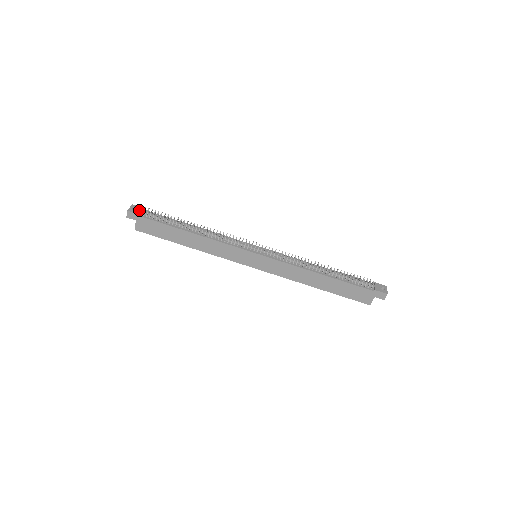
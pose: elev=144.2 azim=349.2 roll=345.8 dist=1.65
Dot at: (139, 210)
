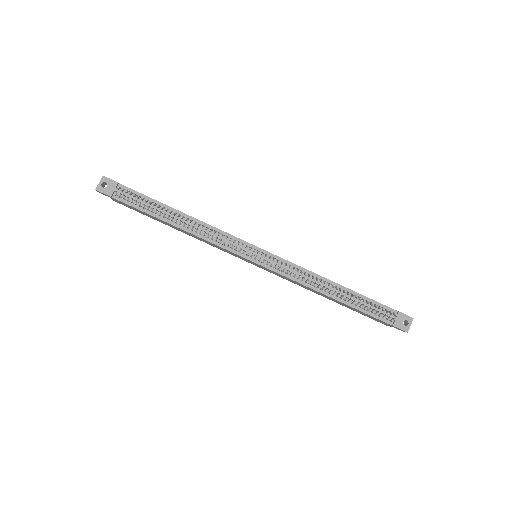
Dot at: (111, 187)
